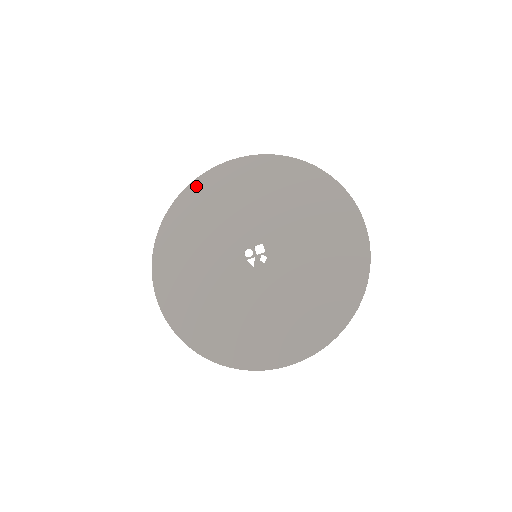
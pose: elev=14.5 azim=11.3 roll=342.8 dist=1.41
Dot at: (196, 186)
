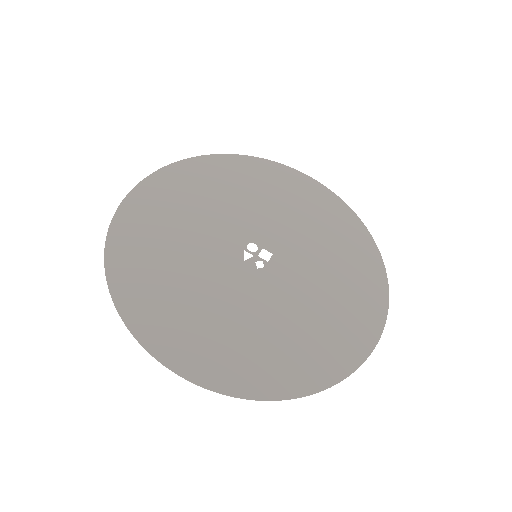
Dot at: (265, 164)
